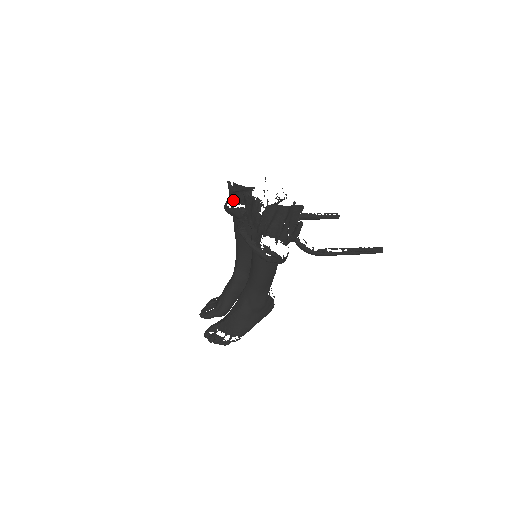
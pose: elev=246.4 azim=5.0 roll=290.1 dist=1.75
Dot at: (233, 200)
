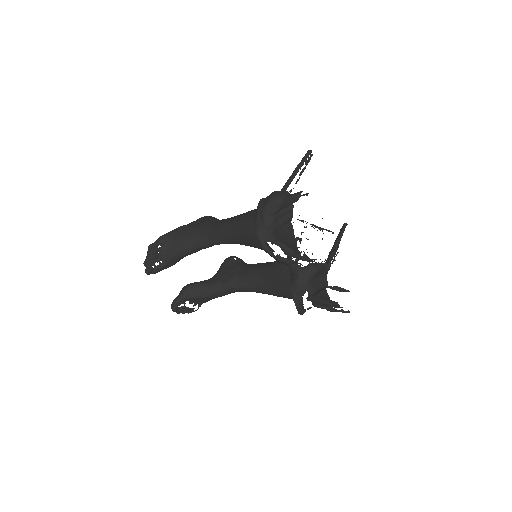
Dot at: (282, 248)
